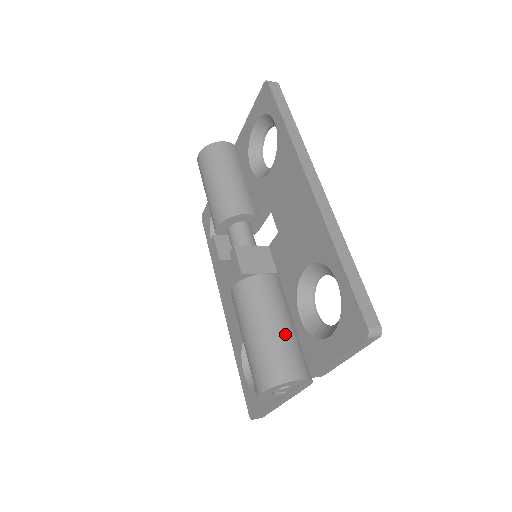
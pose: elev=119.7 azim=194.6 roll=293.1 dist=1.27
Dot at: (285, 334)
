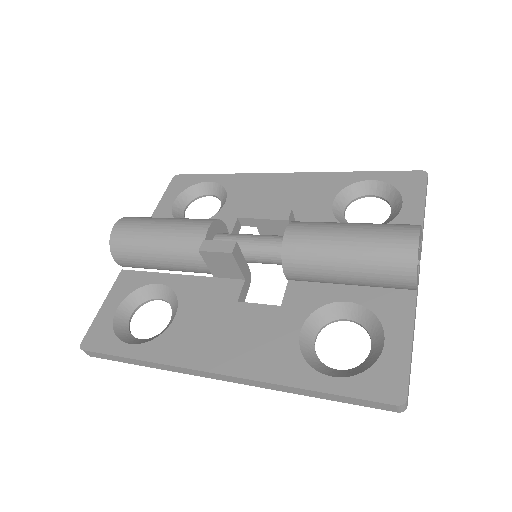
Dot at: occluded
